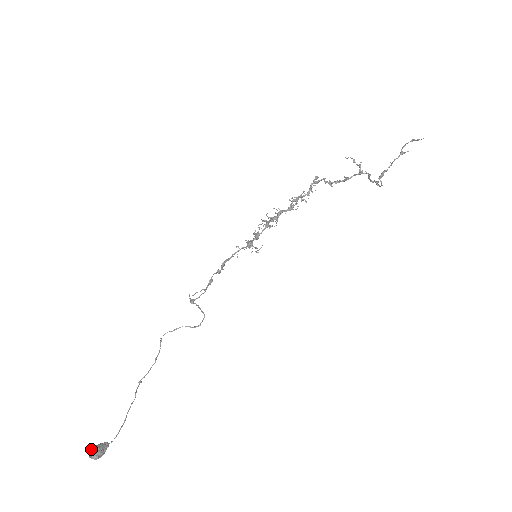
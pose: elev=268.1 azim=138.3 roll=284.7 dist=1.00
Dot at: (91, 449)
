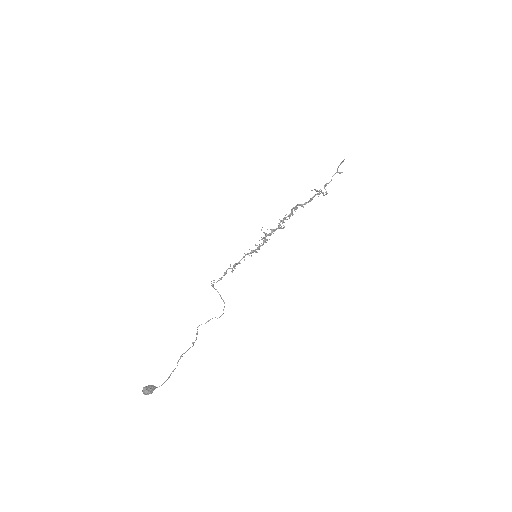
Dot at: (144, 387)
